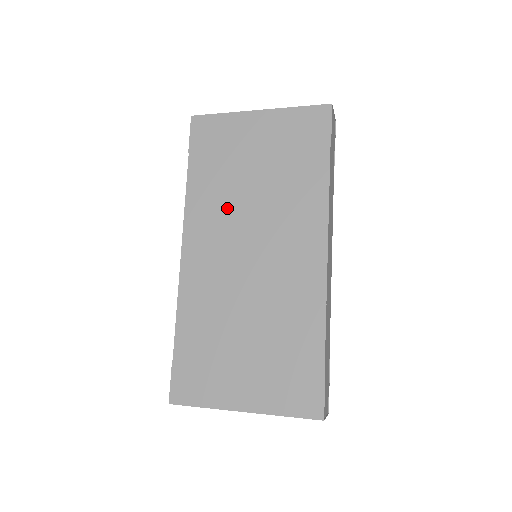
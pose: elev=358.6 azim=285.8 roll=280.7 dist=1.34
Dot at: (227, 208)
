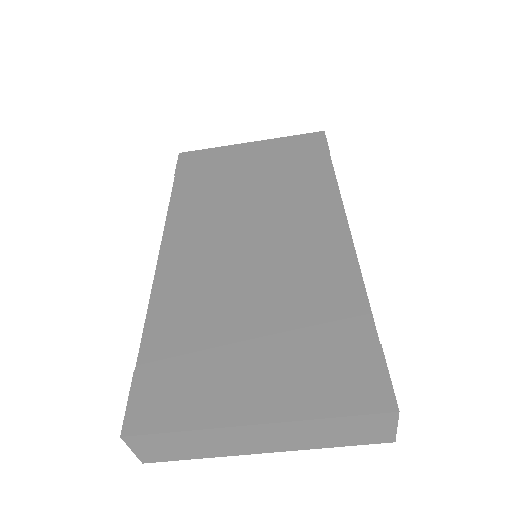
Dot at: (220, 208)
